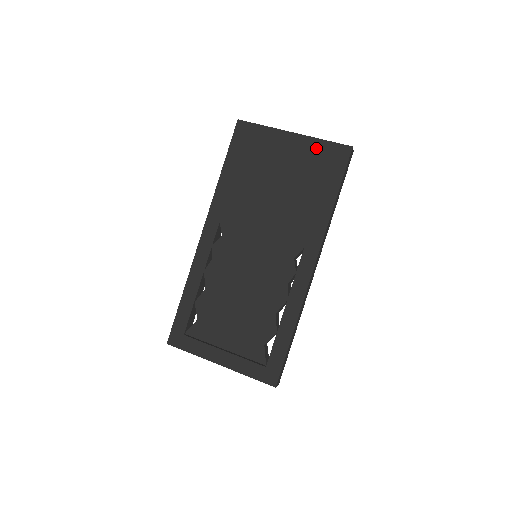
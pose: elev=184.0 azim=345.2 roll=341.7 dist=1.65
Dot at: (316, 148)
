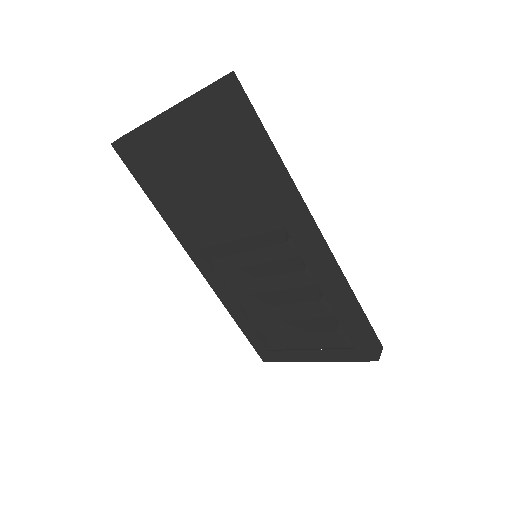
Dot at: (192, 114)
